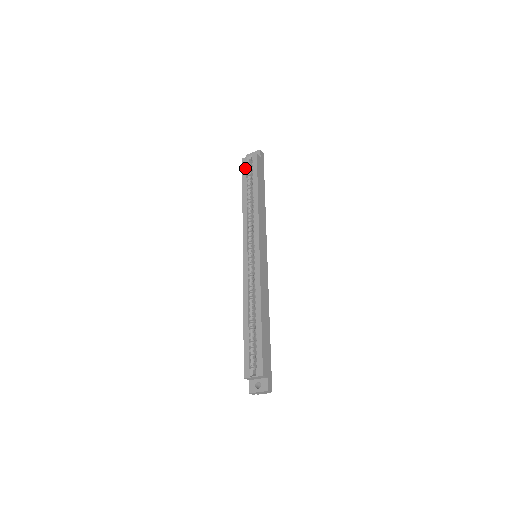
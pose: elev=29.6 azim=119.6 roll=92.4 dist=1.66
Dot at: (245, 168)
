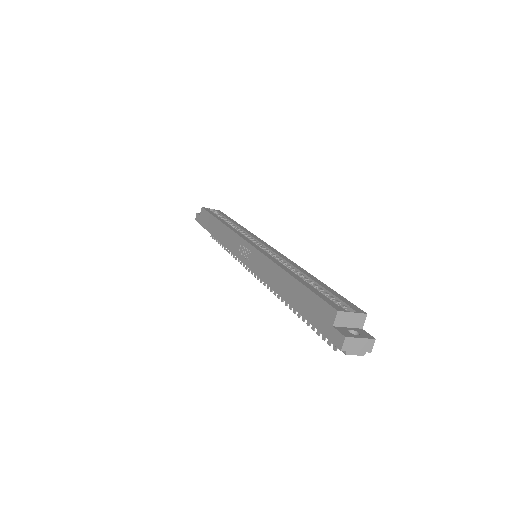
Dot at: (210, 211)
